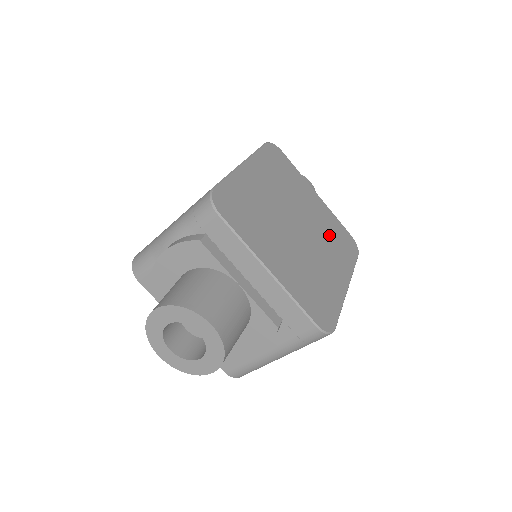
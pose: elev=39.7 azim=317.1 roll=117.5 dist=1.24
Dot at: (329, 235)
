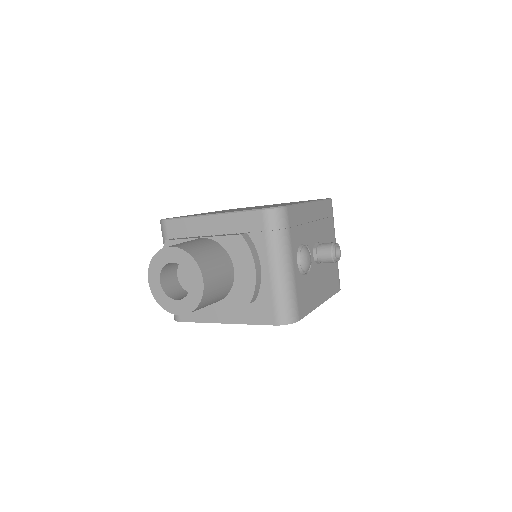
Dot at: occluded
